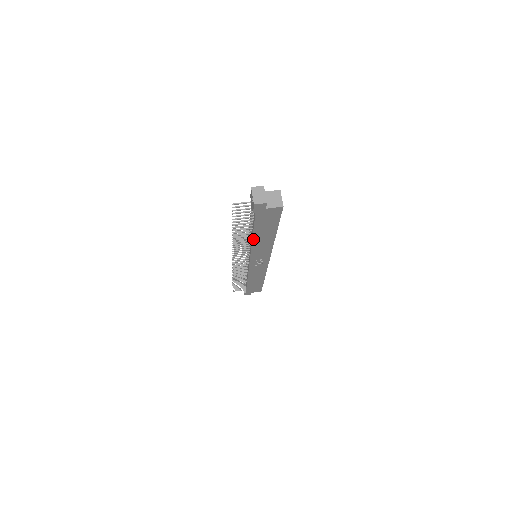
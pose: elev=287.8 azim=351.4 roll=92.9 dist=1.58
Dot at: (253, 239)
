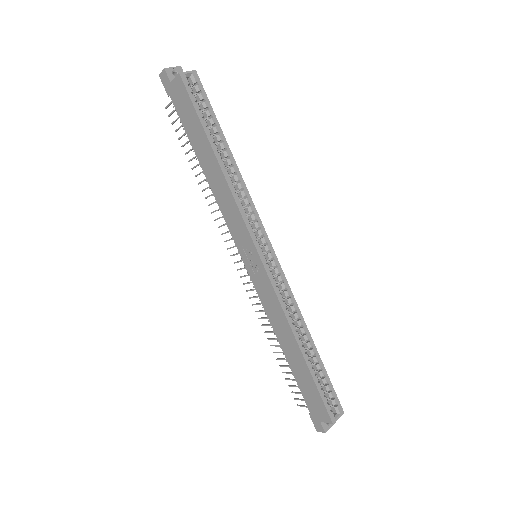
Dot at: (204, 171)
